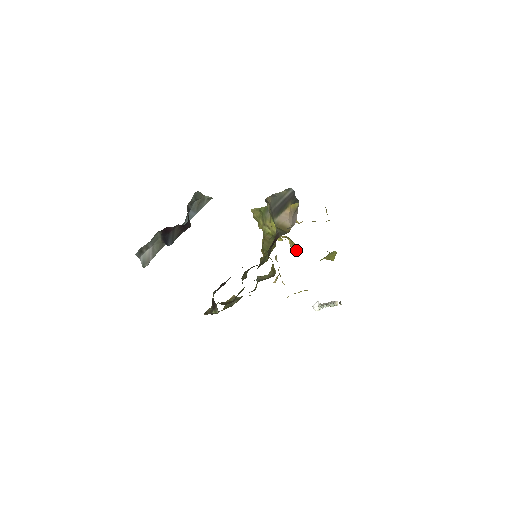
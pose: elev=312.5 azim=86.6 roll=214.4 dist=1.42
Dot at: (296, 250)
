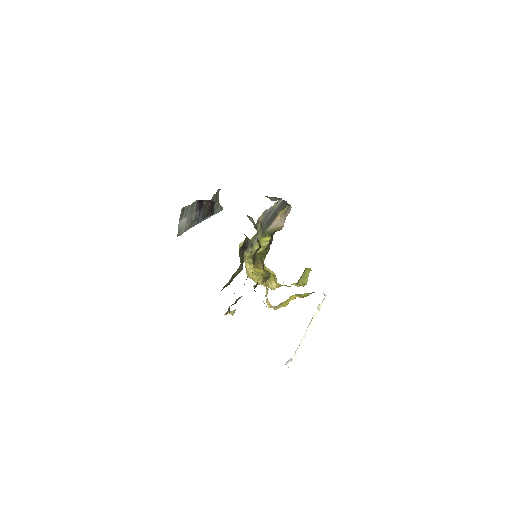
Dot at: (273, 286)
